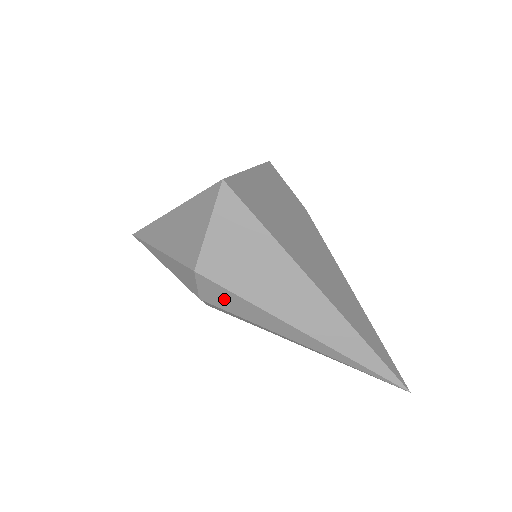
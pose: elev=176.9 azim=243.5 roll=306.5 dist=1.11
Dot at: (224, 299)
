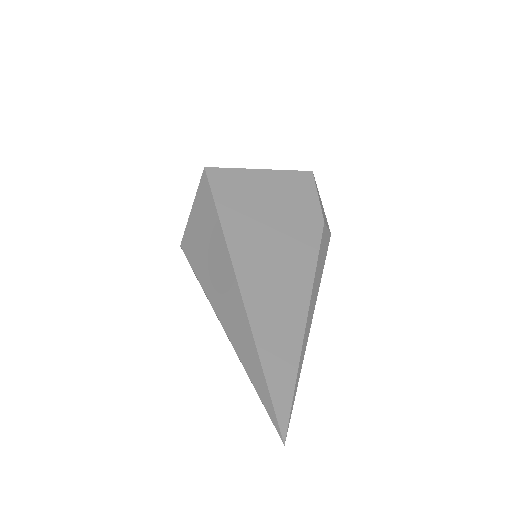
Dot at: occluded
